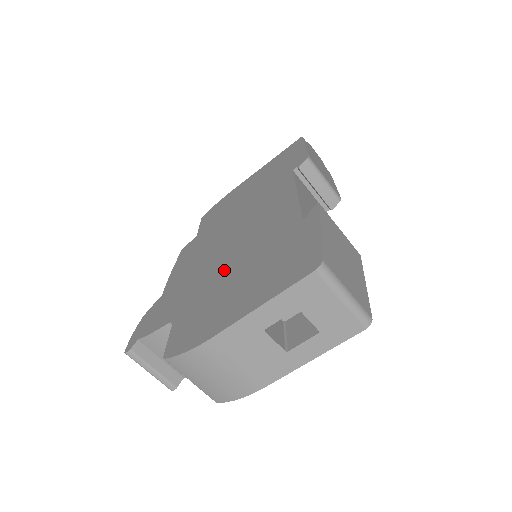
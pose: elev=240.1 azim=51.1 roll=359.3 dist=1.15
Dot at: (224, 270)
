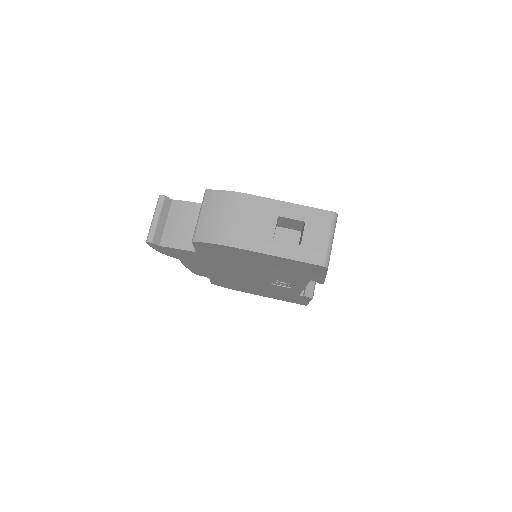
Dot at: occluded
